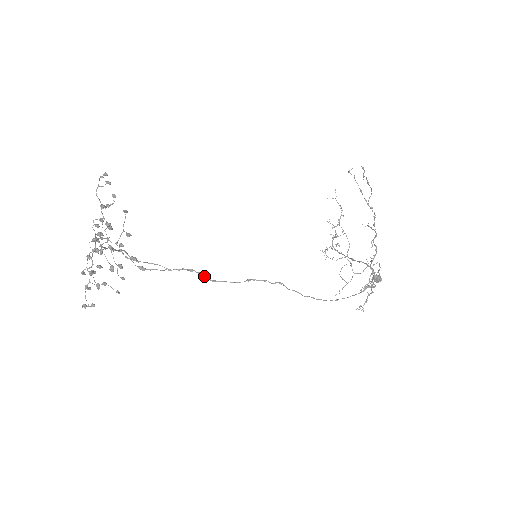
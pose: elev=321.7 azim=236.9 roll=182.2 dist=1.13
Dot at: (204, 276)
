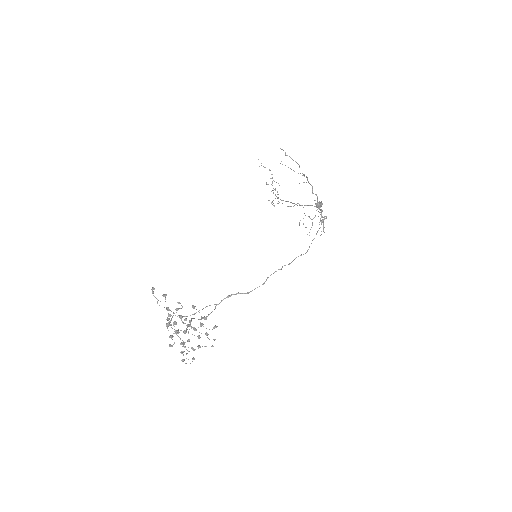
Dot at: occluded
